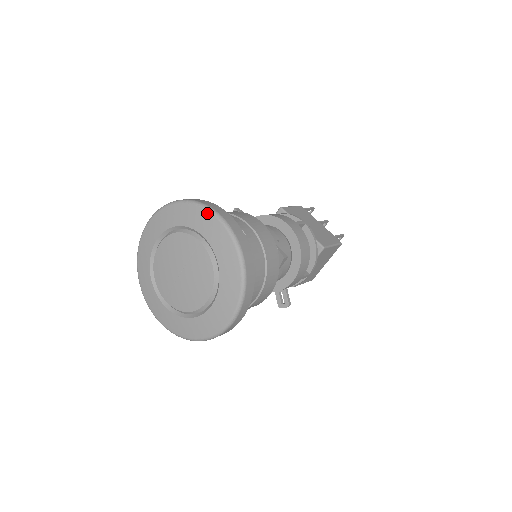
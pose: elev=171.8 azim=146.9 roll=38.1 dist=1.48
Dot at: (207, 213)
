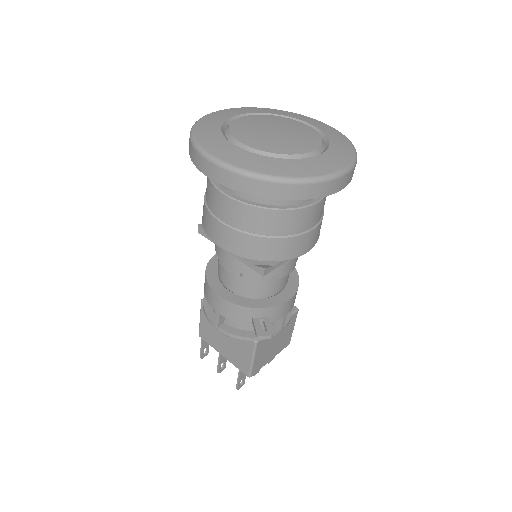
Dot at: (308, 117)
